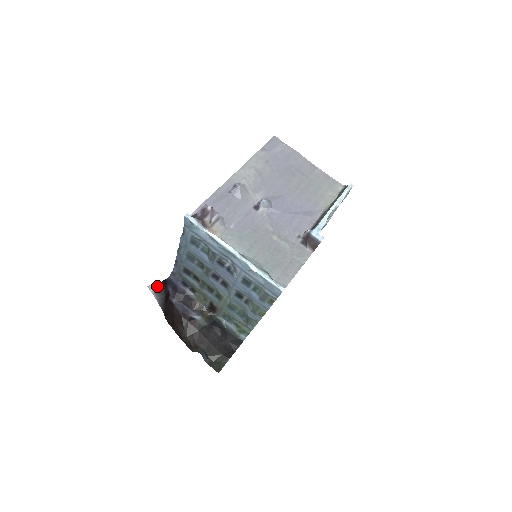
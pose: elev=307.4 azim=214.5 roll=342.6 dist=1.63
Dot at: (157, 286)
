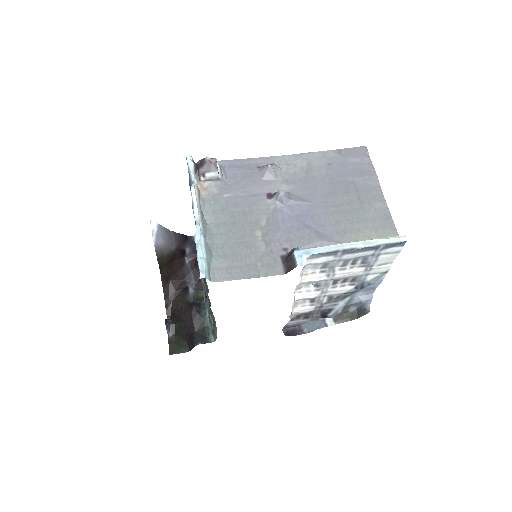
Dot at: (170, 232)
